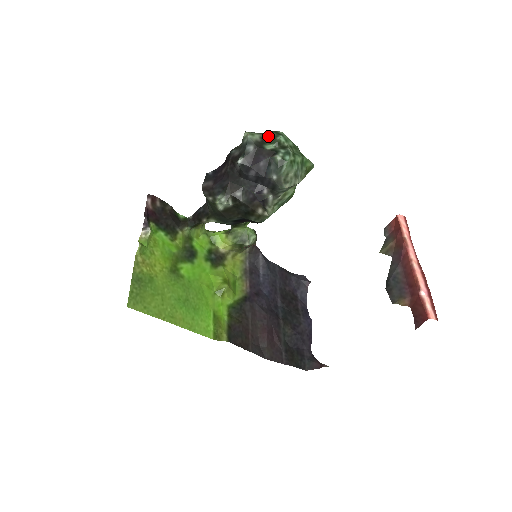
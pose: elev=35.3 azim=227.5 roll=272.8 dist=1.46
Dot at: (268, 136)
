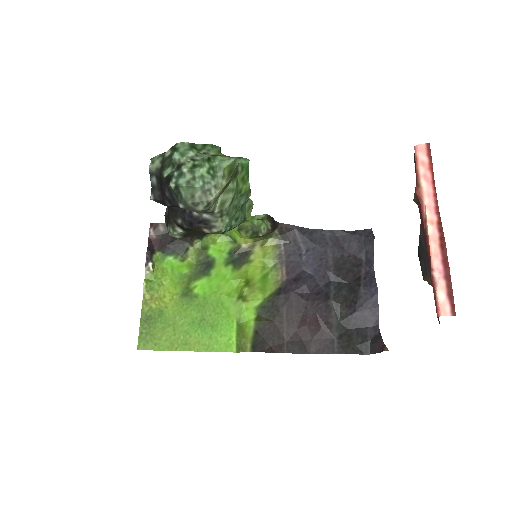
Dot at: (166, 157)
